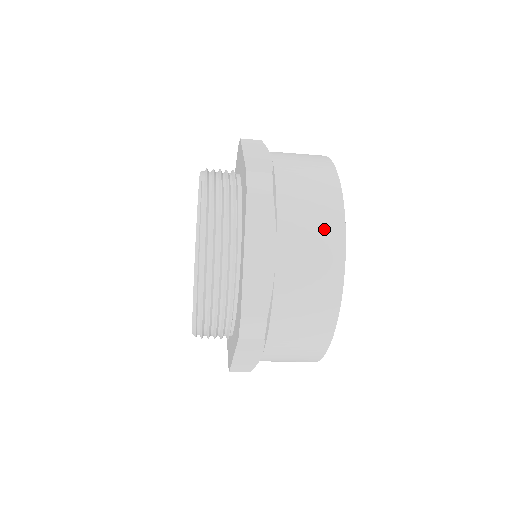
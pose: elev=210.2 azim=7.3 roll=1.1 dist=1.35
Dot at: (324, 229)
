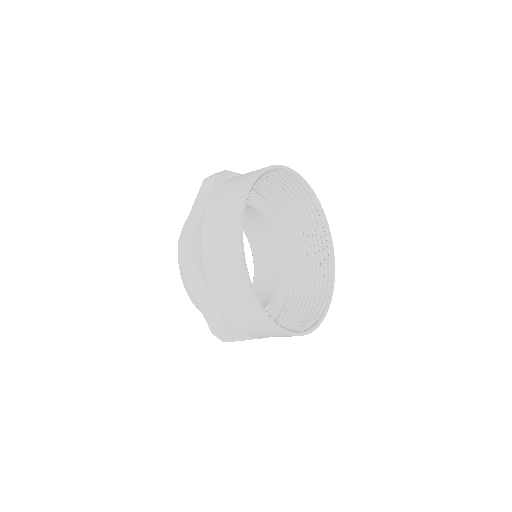
Dot at: (232, 272)
